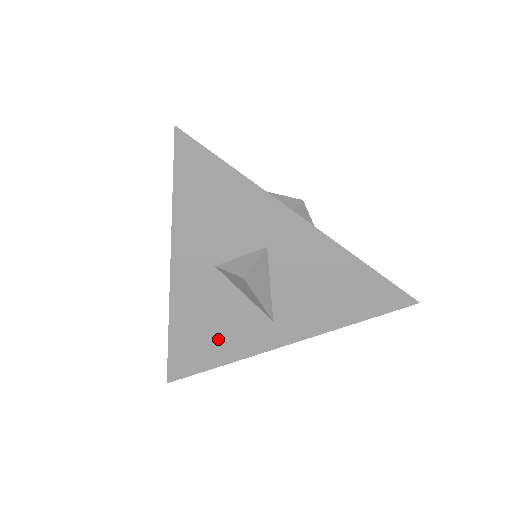
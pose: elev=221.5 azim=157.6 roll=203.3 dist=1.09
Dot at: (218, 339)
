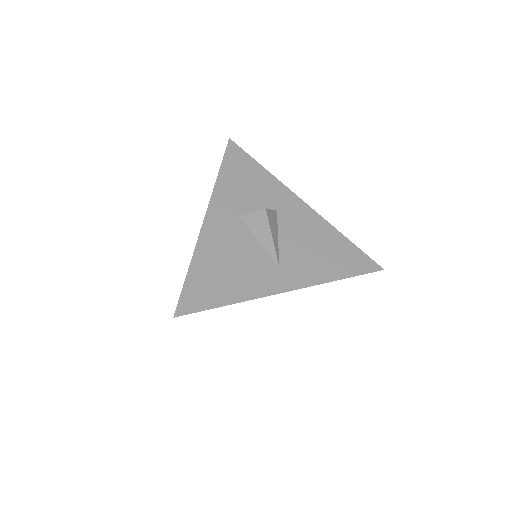
Dot at: (232, 276)
